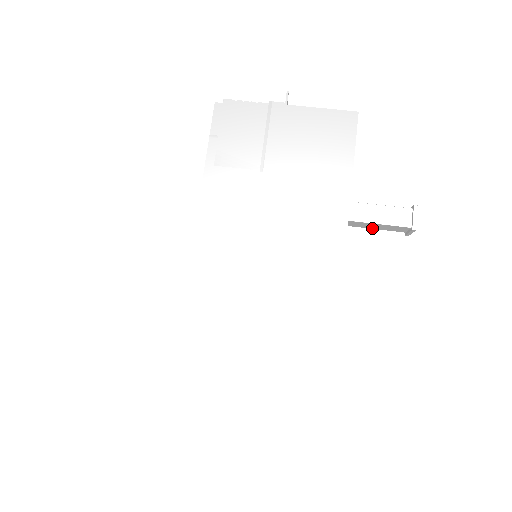
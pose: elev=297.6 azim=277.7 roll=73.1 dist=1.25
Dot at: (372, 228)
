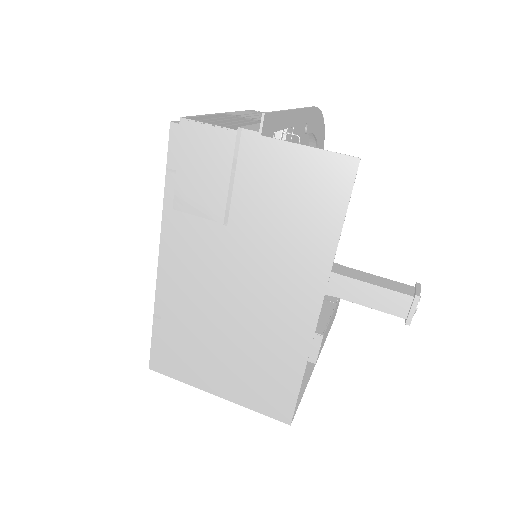
Dot at: occluded
